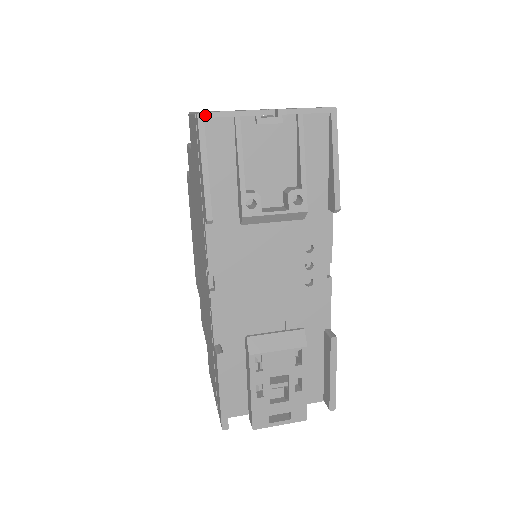
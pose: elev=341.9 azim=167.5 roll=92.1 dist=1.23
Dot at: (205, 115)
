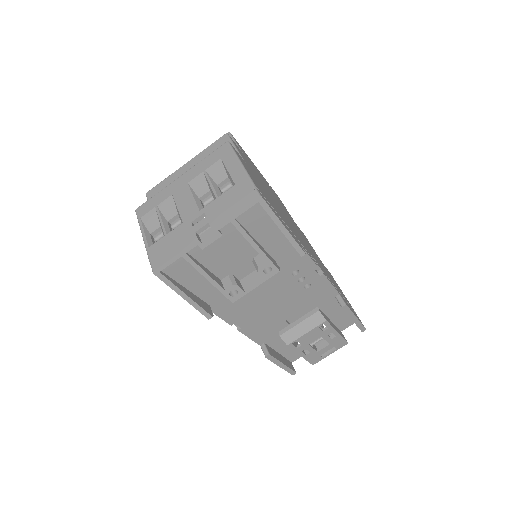
Dot at: (159, 270)
